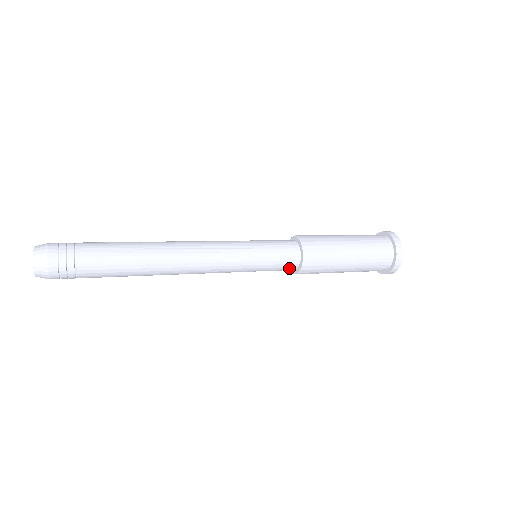
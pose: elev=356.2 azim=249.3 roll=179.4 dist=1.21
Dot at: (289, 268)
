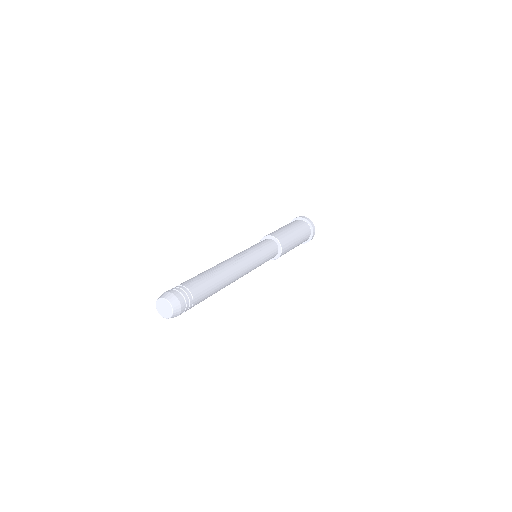
Dot at: (275, 253)
